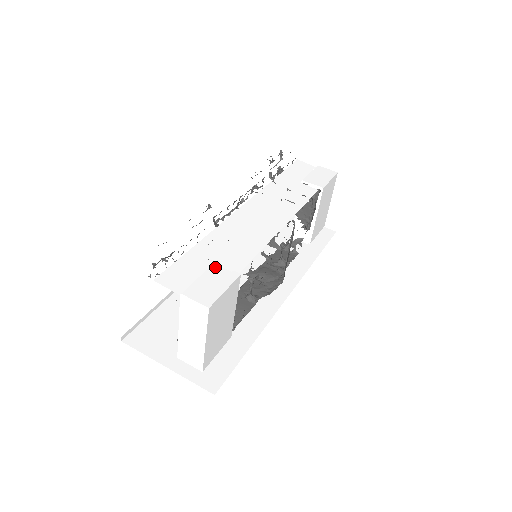
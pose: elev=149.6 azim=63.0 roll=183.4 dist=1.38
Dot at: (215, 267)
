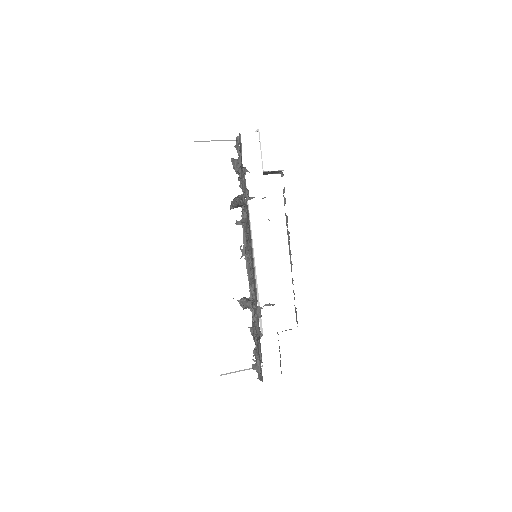
Dot at: (282, 335)
